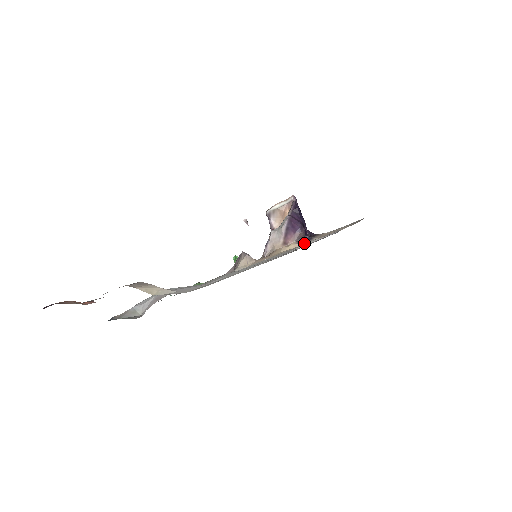
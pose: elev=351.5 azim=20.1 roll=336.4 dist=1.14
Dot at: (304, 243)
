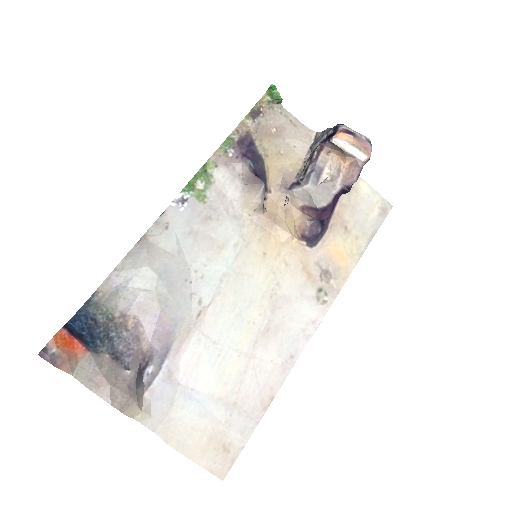
Dot at: (306, 251)
